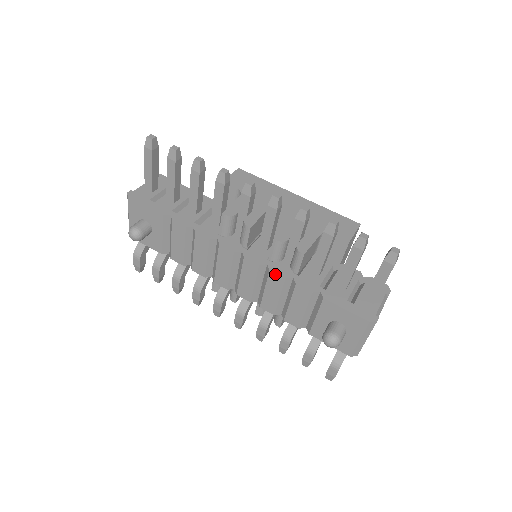
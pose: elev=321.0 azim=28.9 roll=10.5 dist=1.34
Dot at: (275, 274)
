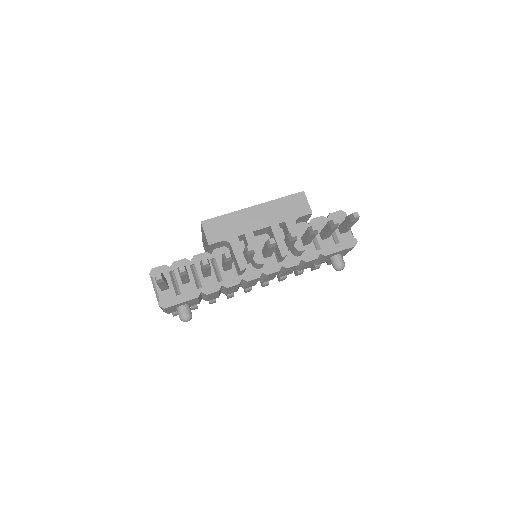
Dot at: (291, 267)
